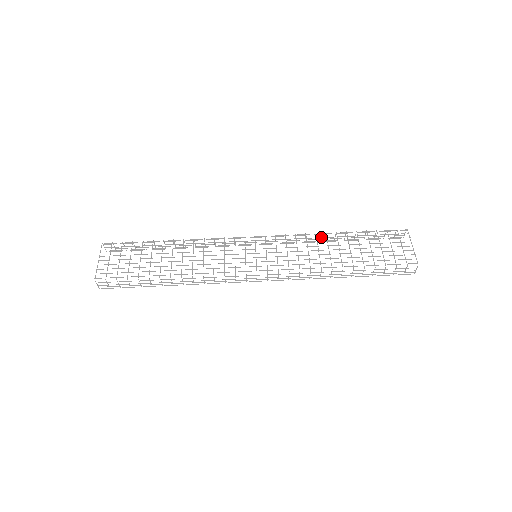
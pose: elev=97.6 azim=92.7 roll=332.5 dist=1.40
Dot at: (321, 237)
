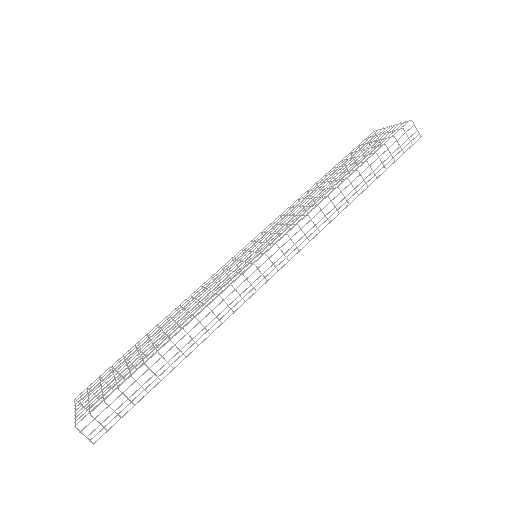
Dot at: occluded
